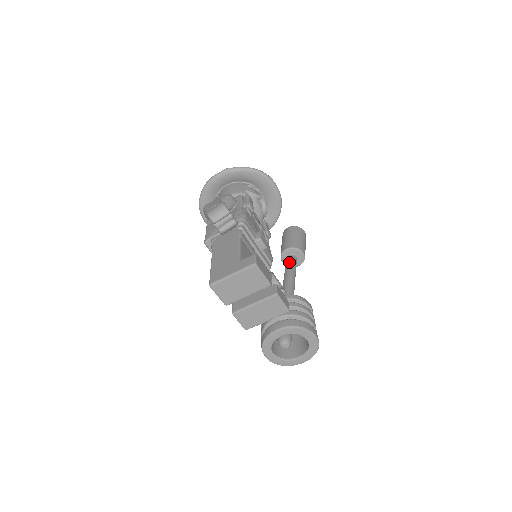
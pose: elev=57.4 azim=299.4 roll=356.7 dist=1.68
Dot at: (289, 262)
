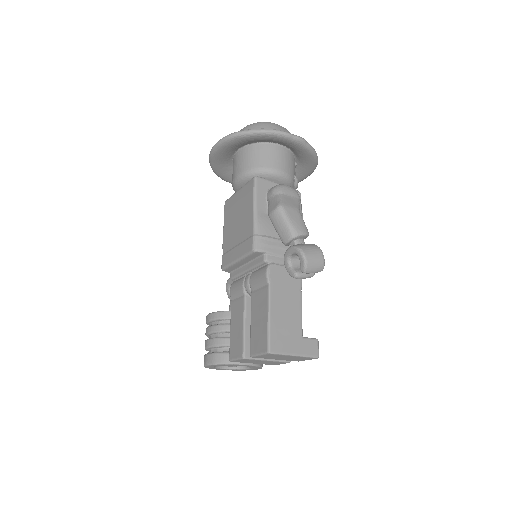
Dot at: occluded
